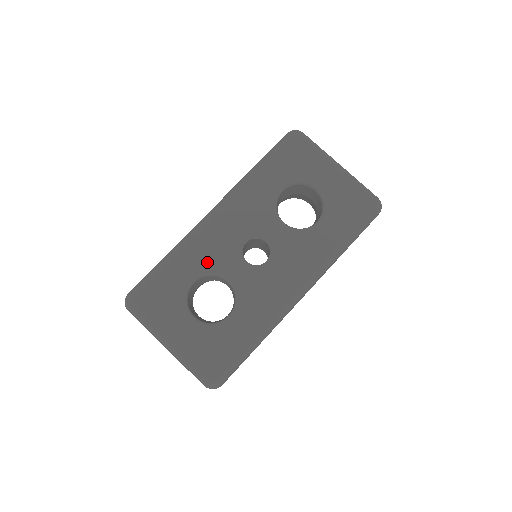
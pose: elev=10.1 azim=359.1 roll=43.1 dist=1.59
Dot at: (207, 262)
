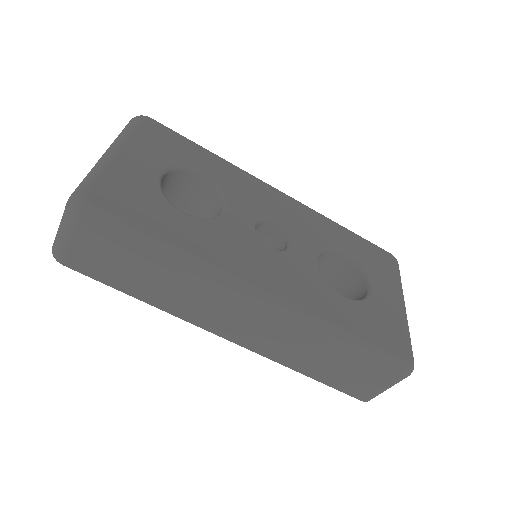
Dot at: (231, 186)
